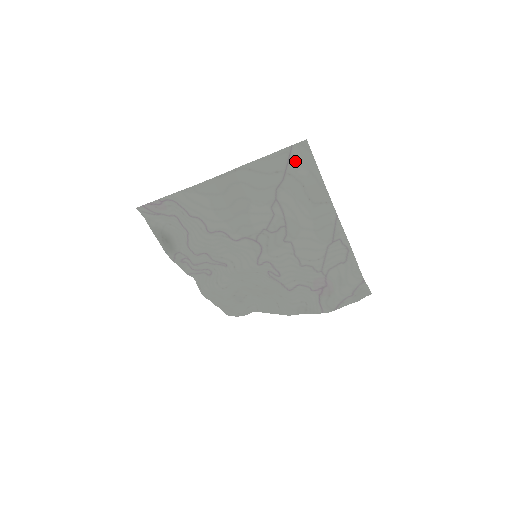
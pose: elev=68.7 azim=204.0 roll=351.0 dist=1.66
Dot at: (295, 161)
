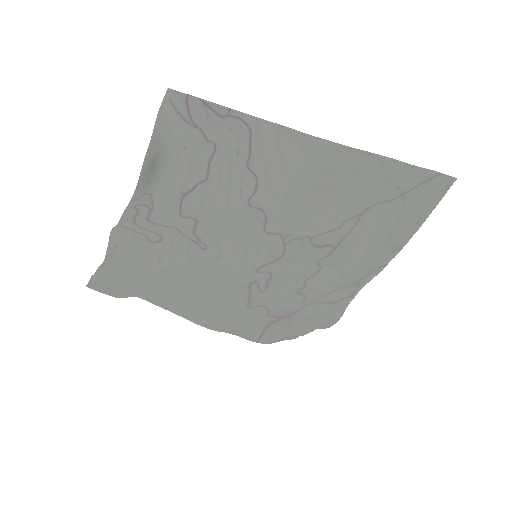
Dot at: (424, 190)
